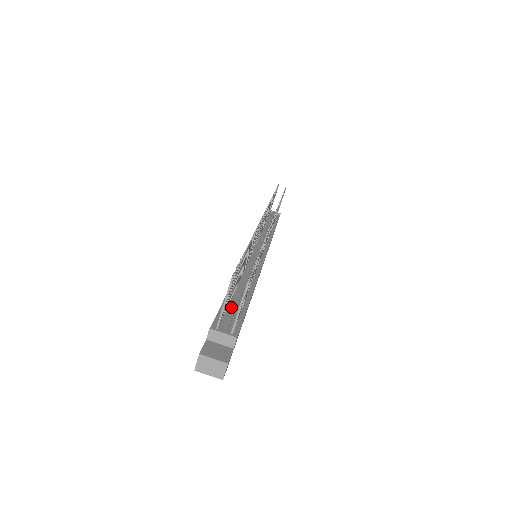
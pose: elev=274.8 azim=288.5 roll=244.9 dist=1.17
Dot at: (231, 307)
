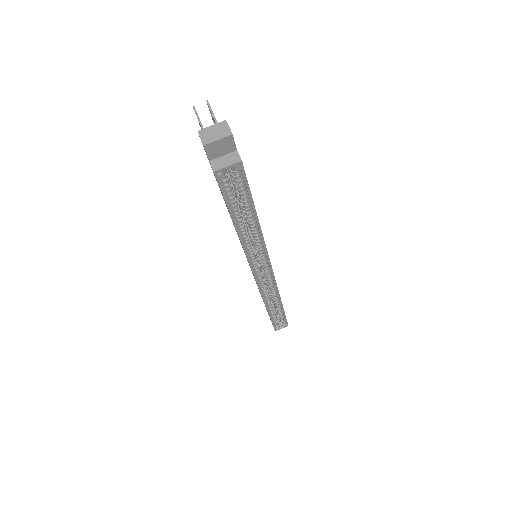
Dot at: occluded
